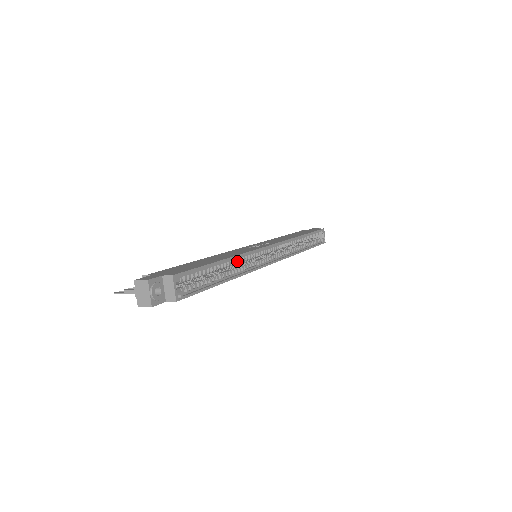
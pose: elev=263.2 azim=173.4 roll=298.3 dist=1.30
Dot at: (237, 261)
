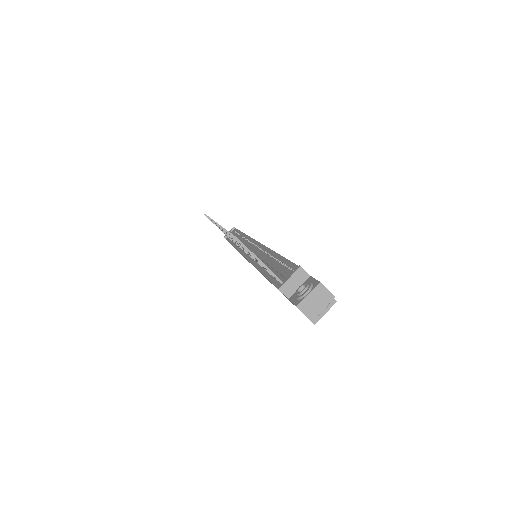
Dot at: occluded
